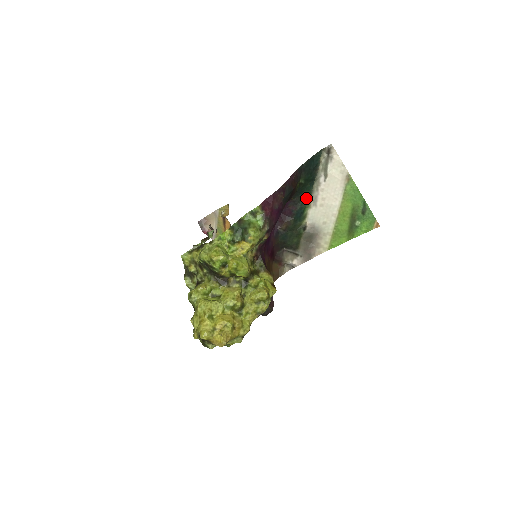
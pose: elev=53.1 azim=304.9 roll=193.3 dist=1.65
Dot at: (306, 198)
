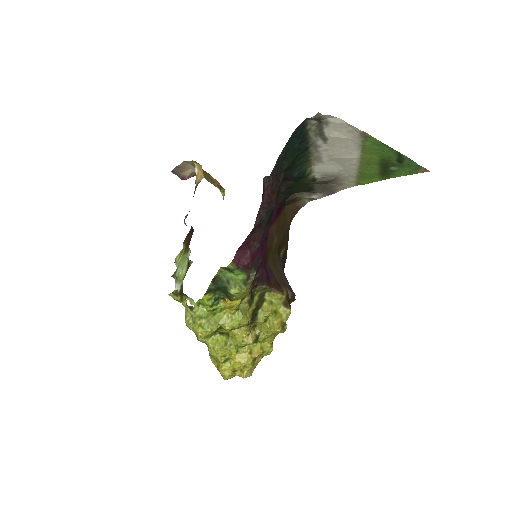
Dot at: (303, 163)
